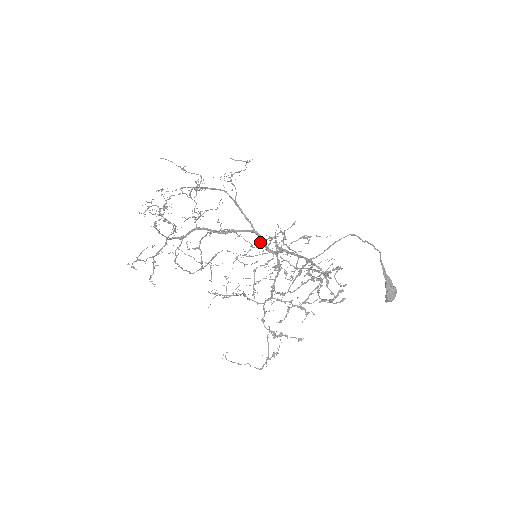
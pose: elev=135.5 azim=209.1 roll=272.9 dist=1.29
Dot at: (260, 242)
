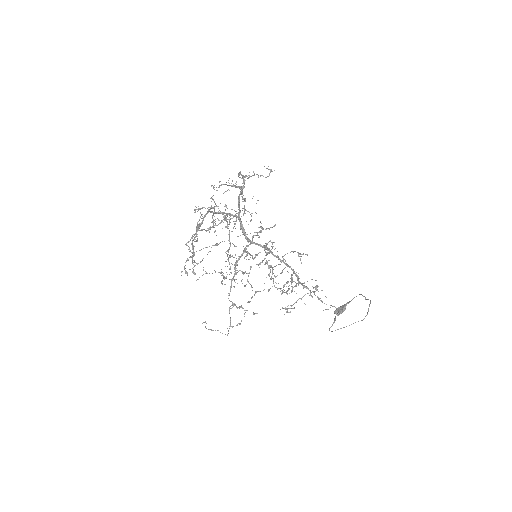
Dot at: (242, 229)
